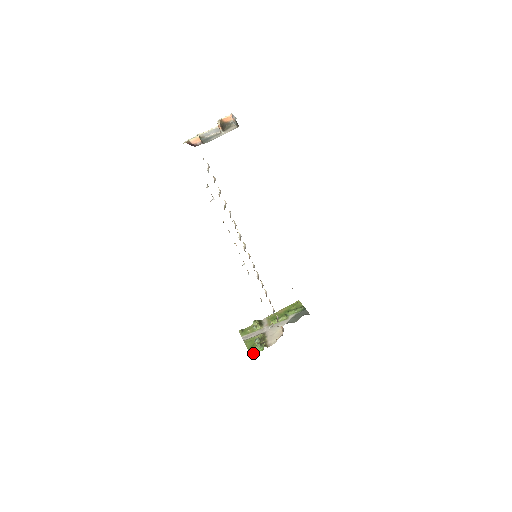
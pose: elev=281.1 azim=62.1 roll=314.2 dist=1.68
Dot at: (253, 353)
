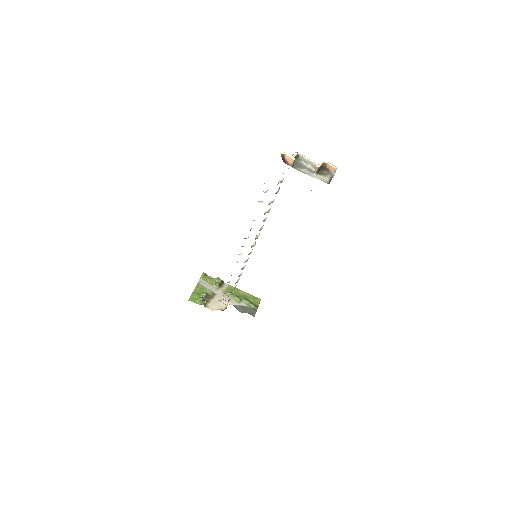
Dot at: (192, 299)
